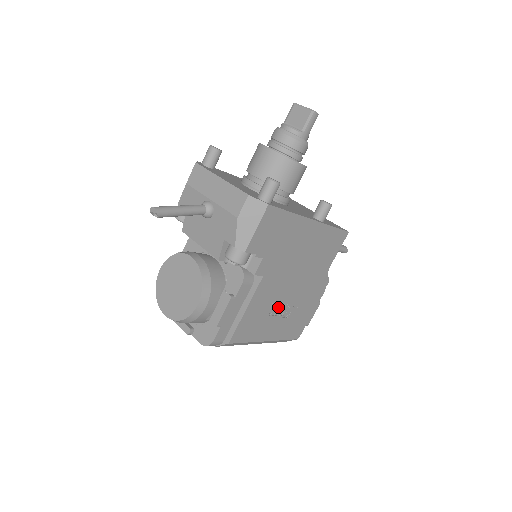
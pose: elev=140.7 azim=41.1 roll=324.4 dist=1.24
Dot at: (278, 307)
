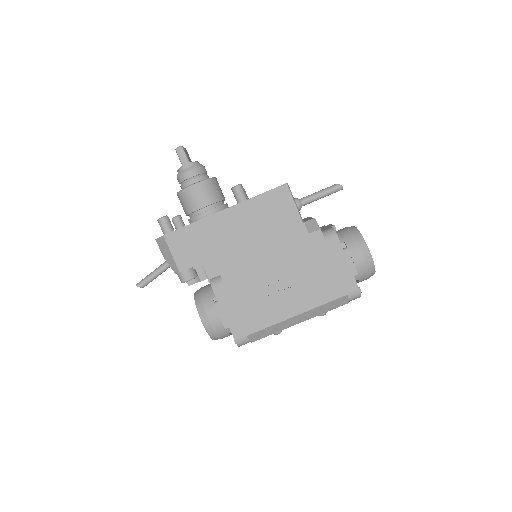
Dot at: (273, 284)
